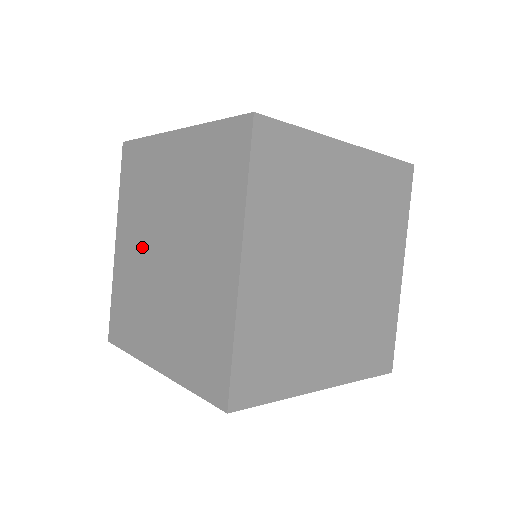
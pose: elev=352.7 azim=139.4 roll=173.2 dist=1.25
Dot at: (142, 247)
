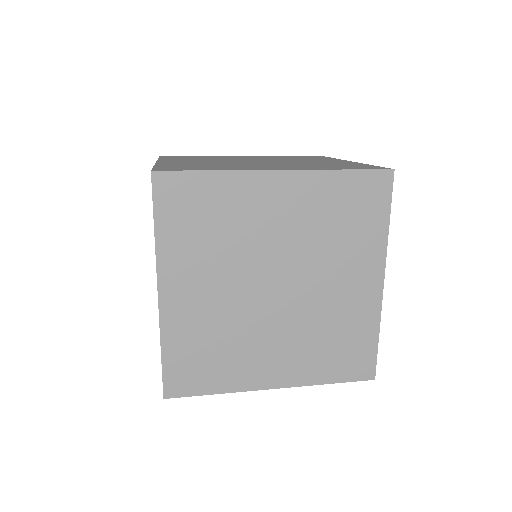
Dot at: (229, 289)
